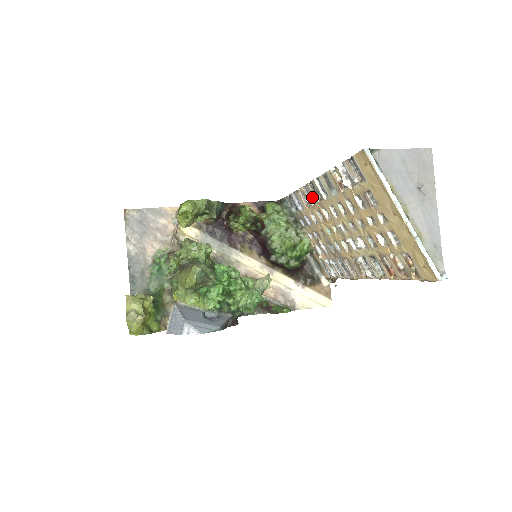
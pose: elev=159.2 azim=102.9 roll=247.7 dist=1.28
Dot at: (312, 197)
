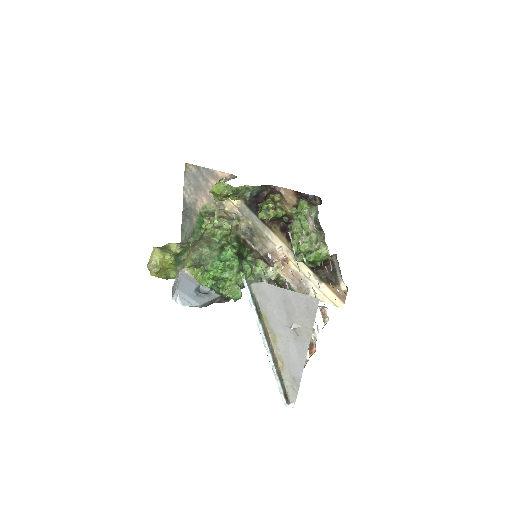
Dot at: occluded
